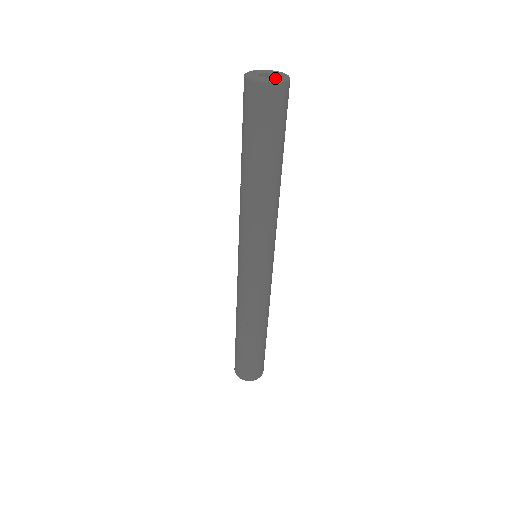
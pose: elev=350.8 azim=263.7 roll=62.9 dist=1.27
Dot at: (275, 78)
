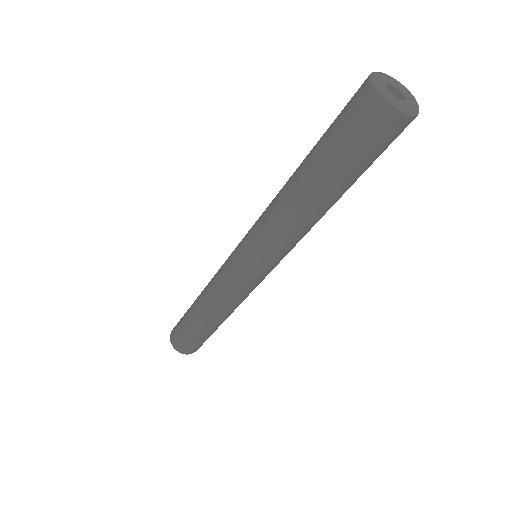
Dot at: (406, 104)
